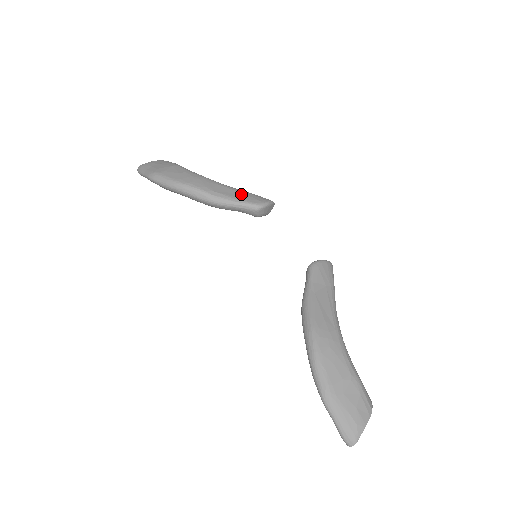
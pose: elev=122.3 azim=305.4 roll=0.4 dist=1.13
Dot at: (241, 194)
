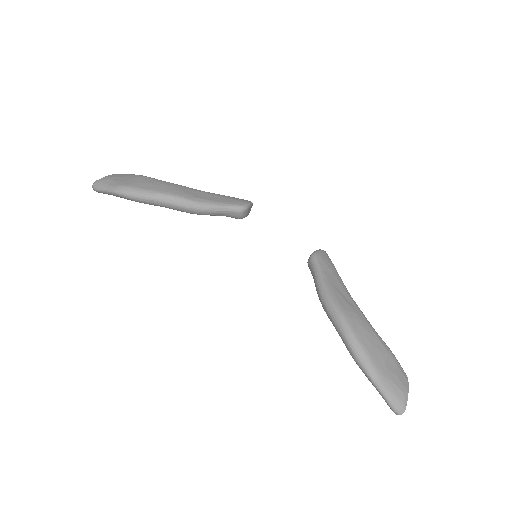
Dot at: (221, 198)
